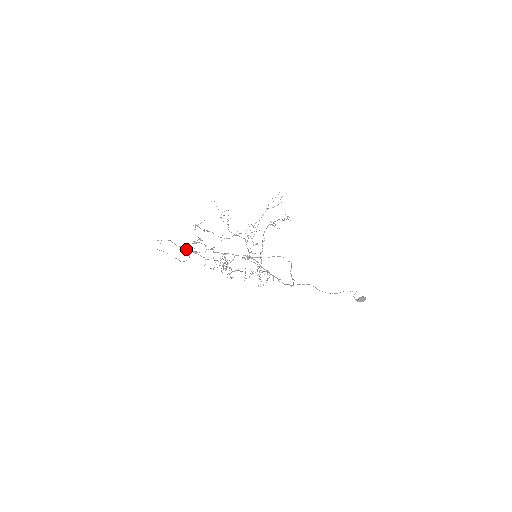
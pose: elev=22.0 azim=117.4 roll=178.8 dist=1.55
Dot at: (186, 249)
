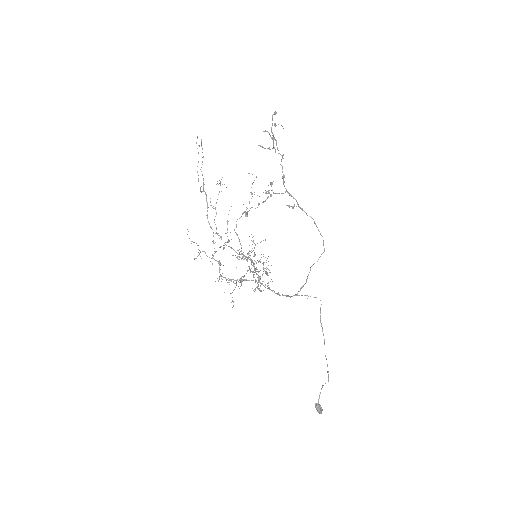
Dot at: (203, 184)
